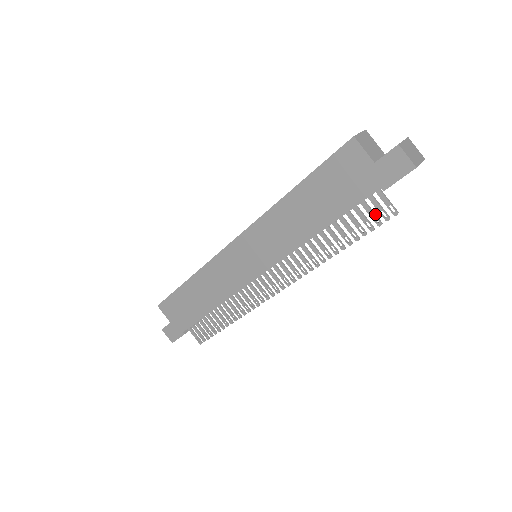
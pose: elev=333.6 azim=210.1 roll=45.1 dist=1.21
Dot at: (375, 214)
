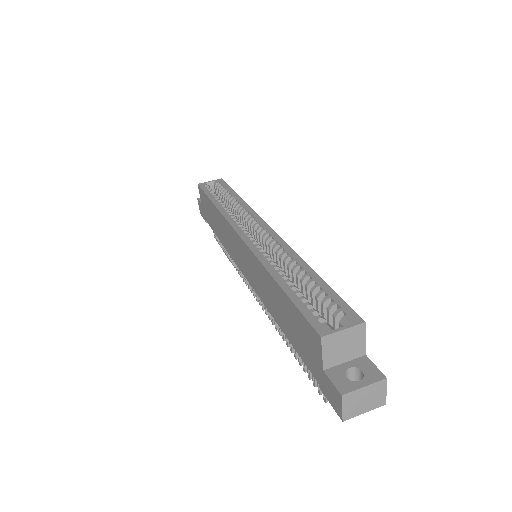
Dot at: occluded
